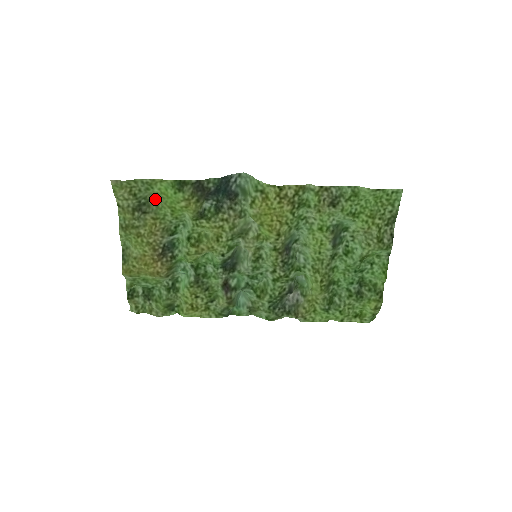
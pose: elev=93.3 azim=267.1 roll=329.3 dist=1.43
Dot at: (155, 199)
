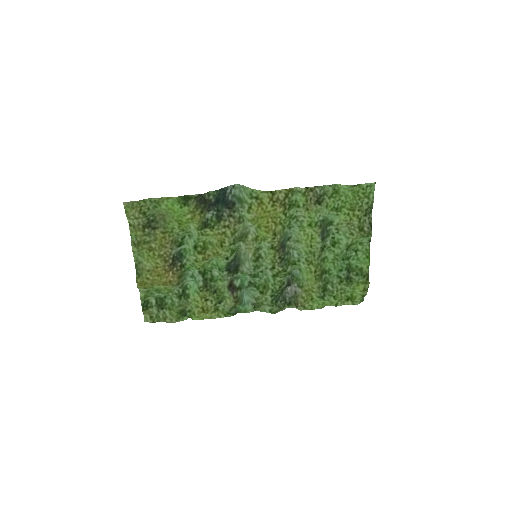
Dot at: (162, 215)
